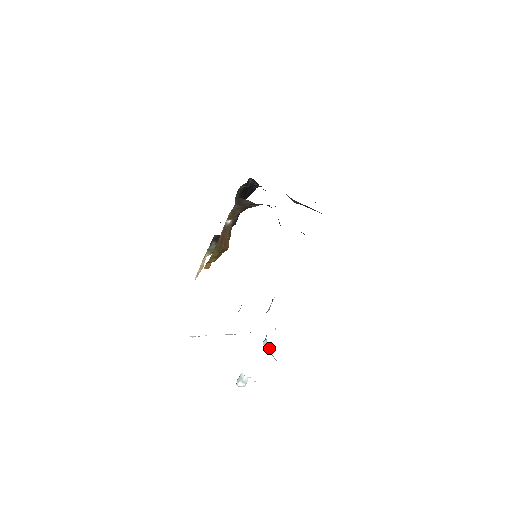
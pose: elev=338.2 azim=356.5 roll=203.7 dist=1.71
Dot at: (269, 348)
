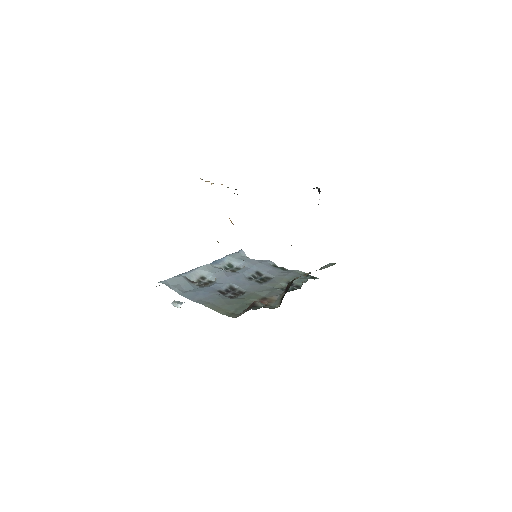
Dot at: occluded
